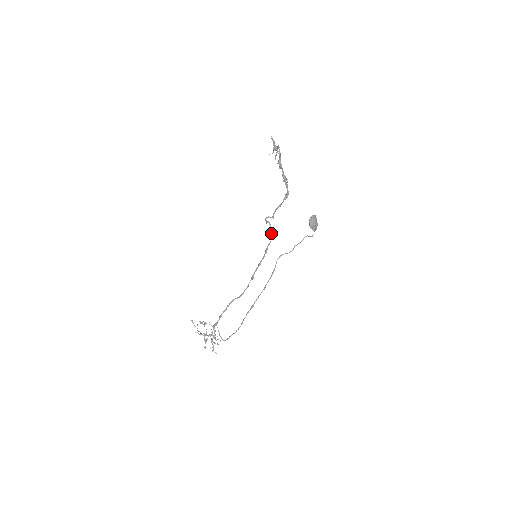
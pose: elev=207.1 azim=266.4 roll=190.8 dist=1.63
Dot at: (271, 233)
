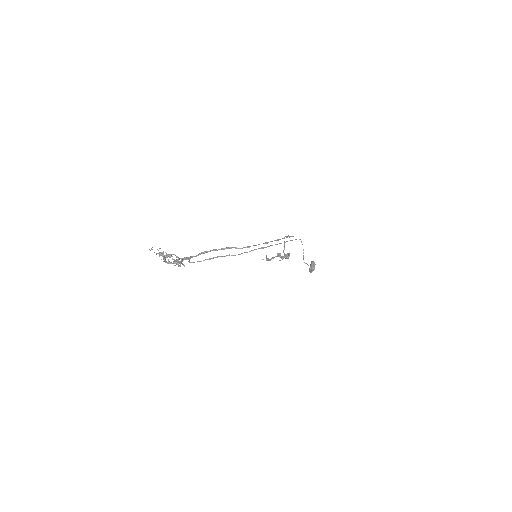
Dot at: occluded
